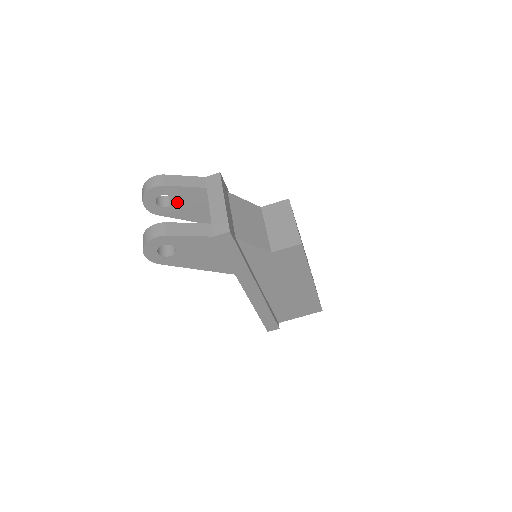
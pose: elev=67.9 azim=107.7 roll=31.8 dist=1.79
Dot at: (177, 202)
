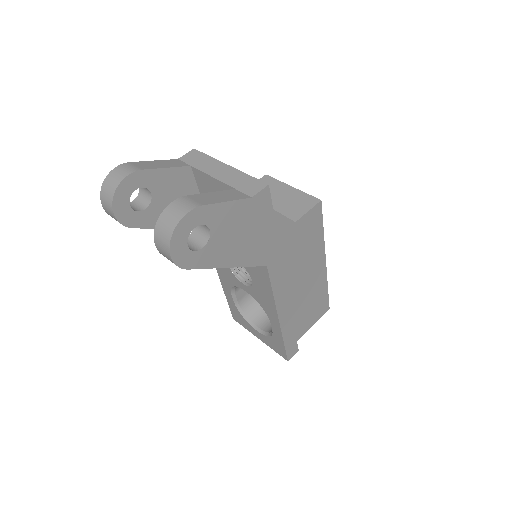
Dot at: (156, 198)
